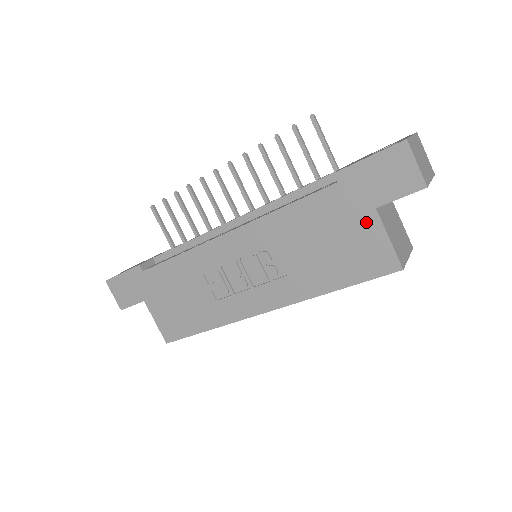
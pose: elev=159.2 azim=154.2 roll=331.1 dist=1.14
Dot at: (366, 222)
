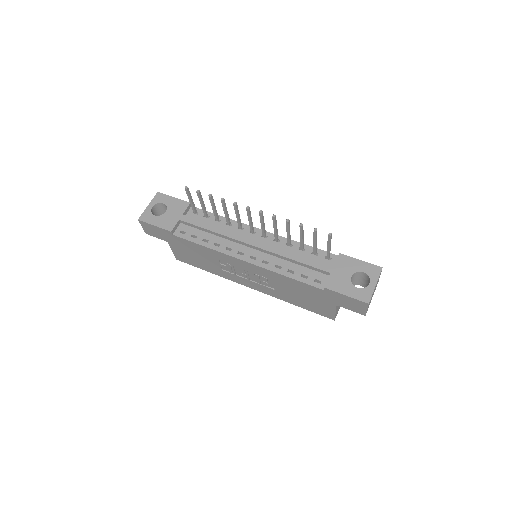
Dot at: (328, 304)
